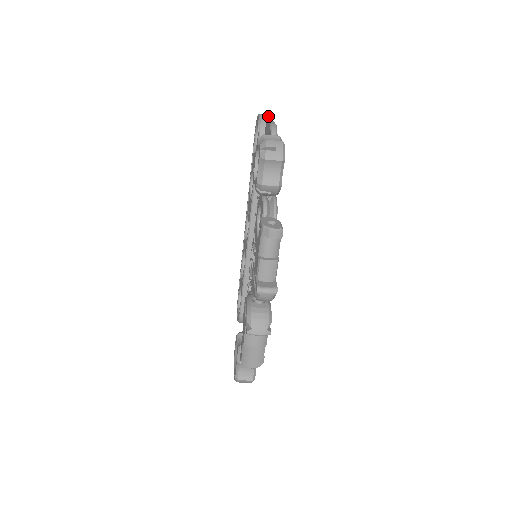
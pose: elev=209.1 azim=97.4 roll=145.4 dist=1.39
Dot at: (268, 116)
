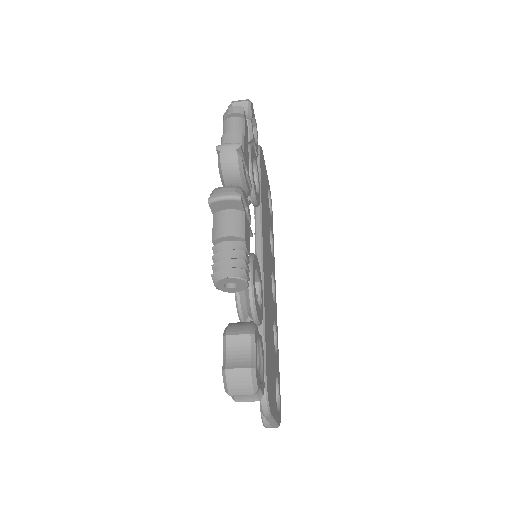
Dot at: occluded
